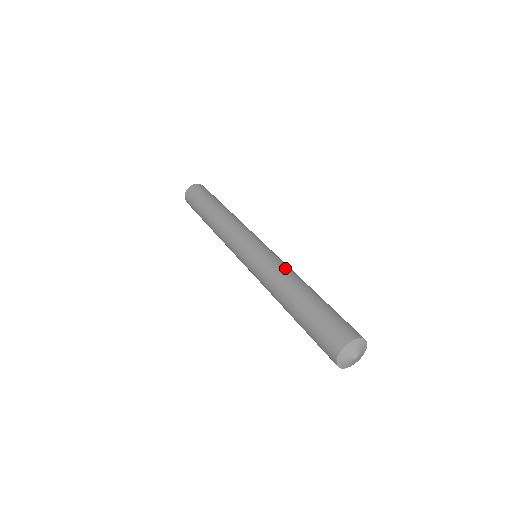
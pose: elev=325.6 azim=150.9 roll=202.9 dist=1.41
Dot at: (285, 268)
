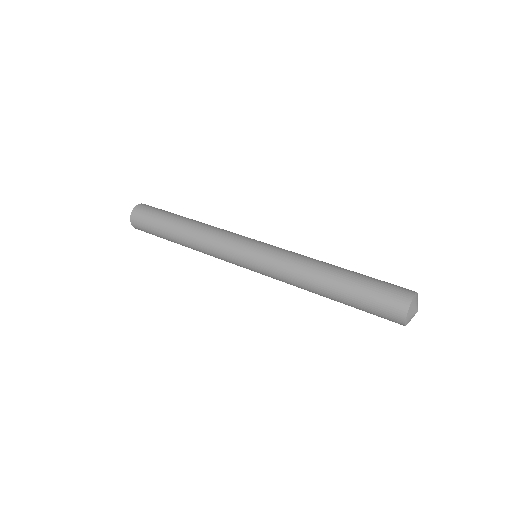
Dot at: (303, 256)
